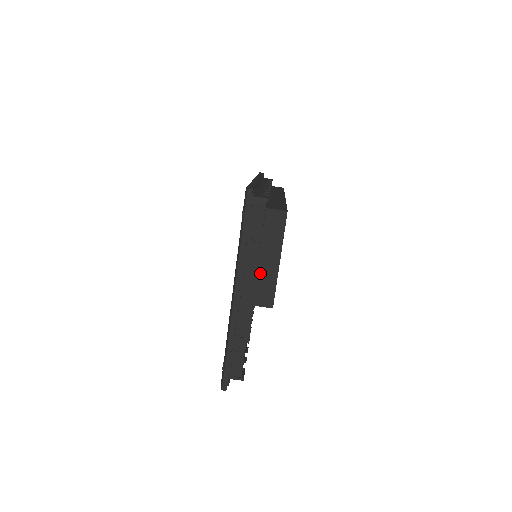
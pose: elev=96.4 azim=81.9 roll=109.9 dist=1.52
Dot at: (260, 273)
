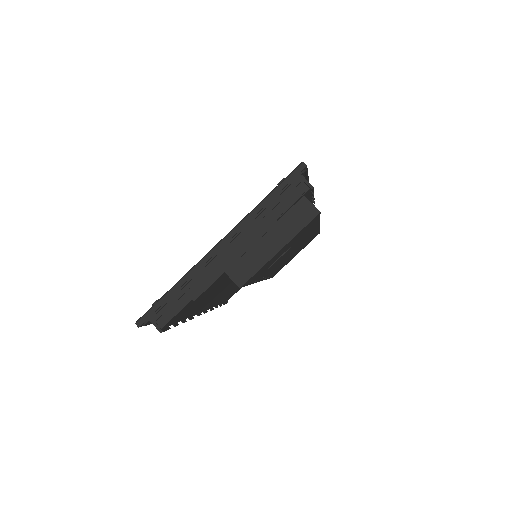
Dot at: (254, 248)
